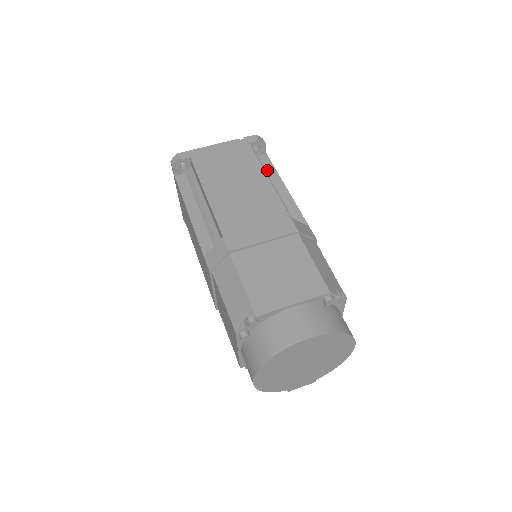
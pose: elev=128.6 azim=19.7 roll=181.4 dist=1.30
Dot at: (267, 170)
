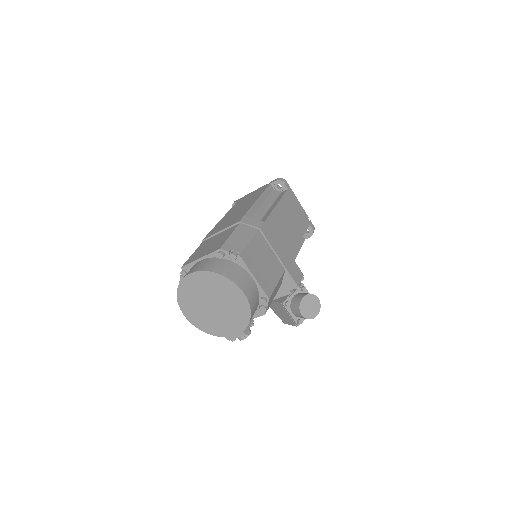
Dot at: (278, 198)
